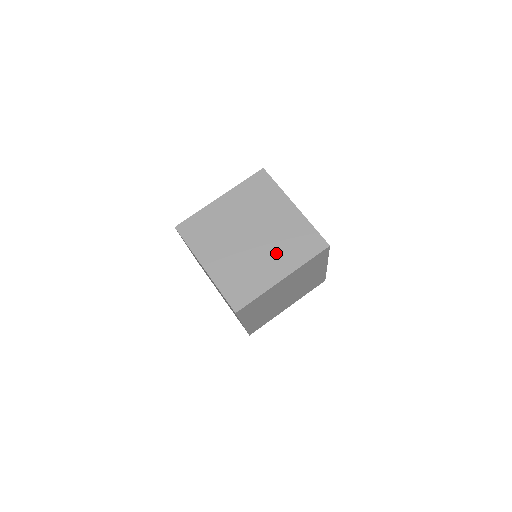
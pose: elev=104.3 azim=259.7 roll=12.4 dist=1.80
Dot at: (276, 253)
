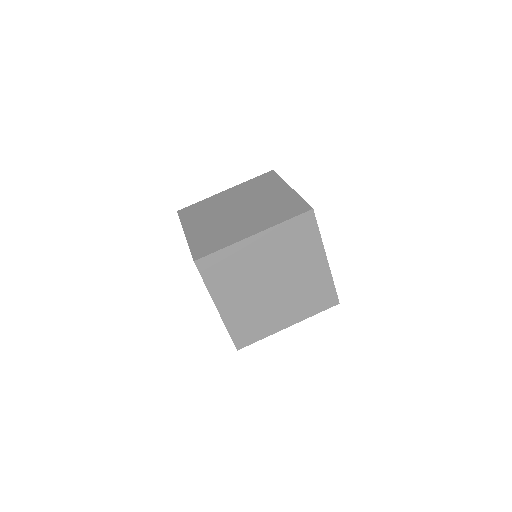
Dot at: (256, 218)
